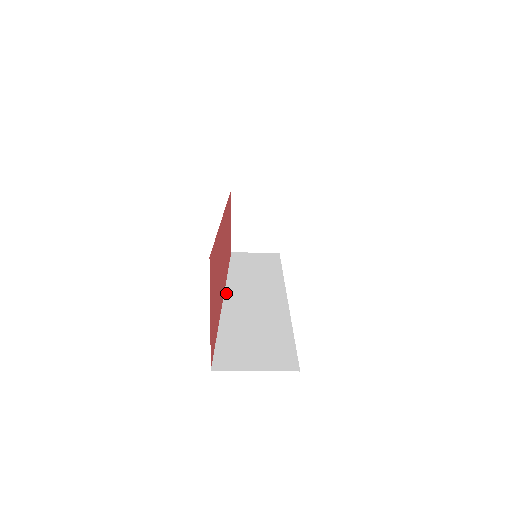
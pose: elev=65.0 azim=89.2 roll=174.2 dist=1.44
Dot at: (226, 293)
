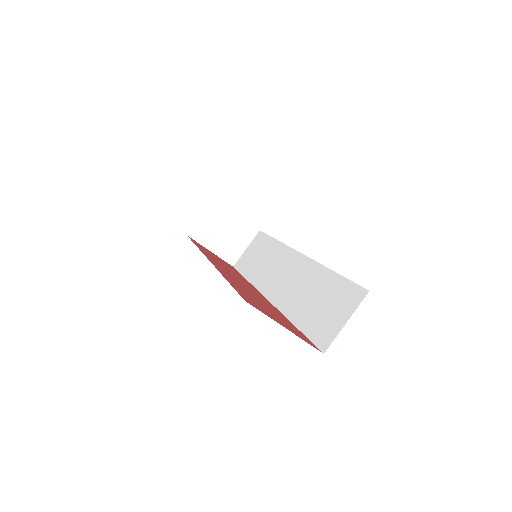
Dot at: (267, 297)
